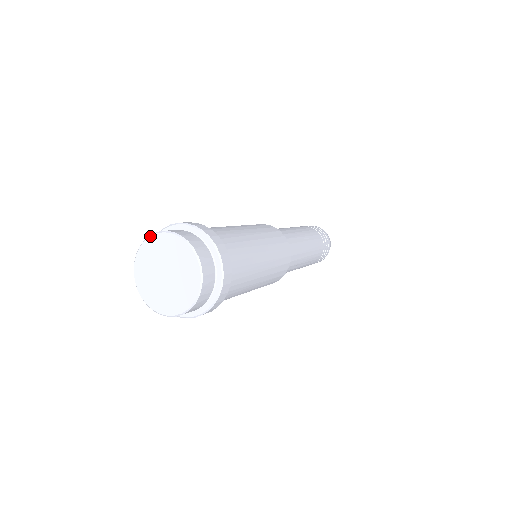
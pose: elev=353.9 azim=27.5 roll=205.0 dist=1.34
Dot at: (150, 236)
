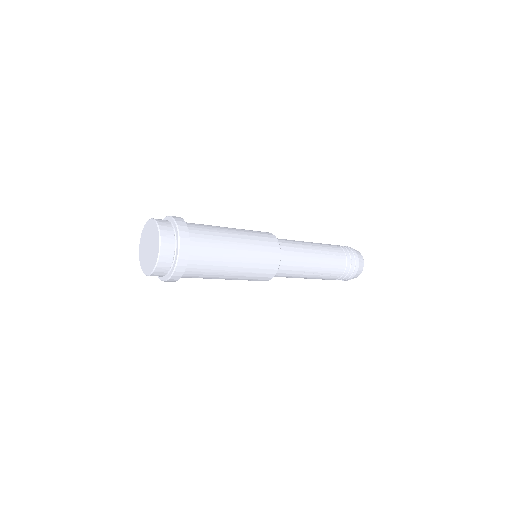
Dot at: (147, 222)
